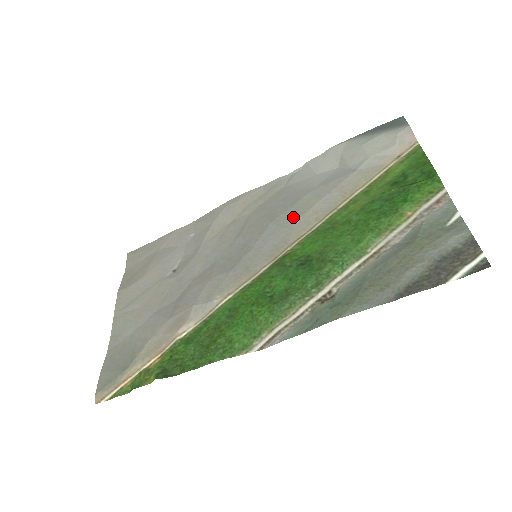
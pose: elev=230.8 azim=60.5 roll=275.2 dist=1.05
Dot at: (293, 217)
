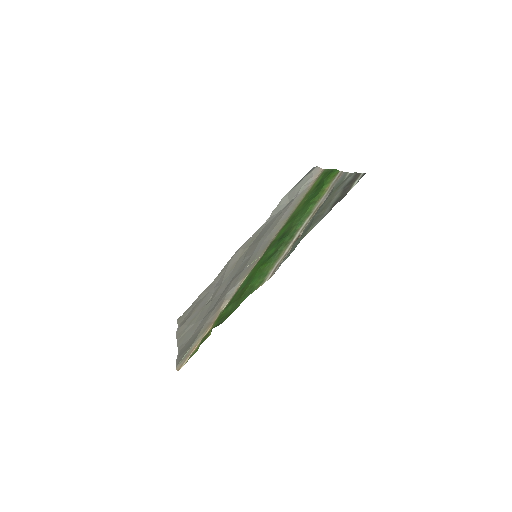
Dot at: (271, 230)
